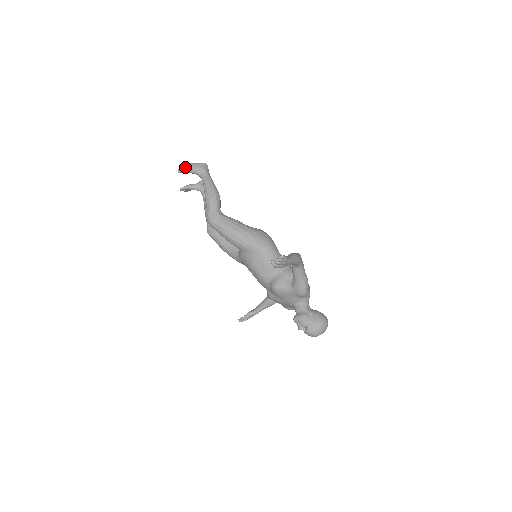
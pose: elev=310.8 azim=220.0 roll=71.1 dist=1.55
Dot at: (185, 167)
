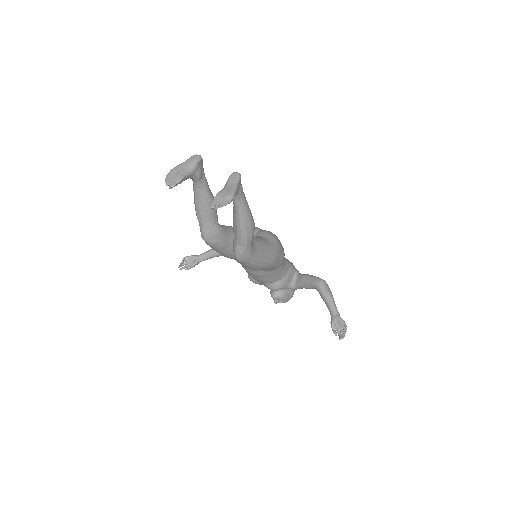
Dot at: (226, 203)
